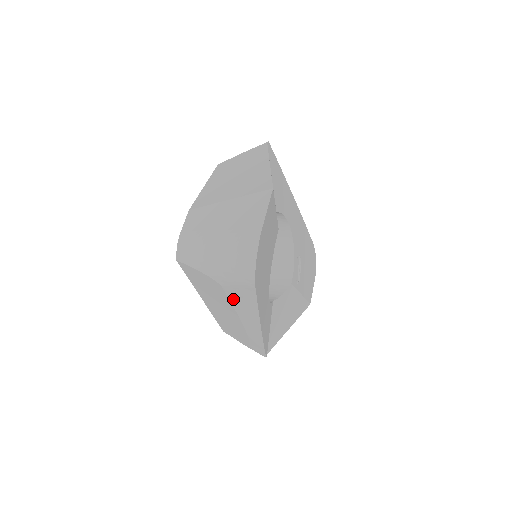
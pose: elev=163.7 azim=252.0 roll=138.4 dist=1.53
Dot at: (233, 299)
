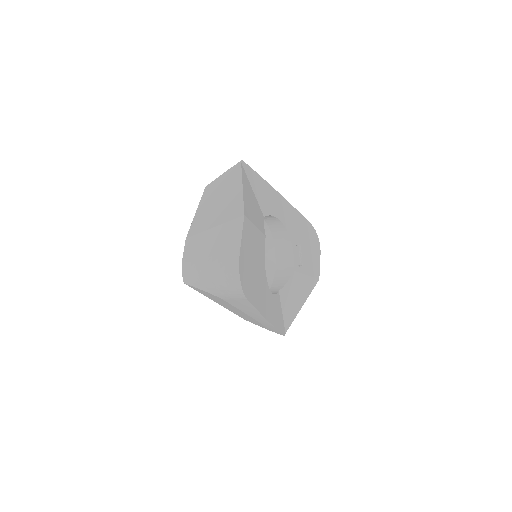
Dot at: (236, 306)
